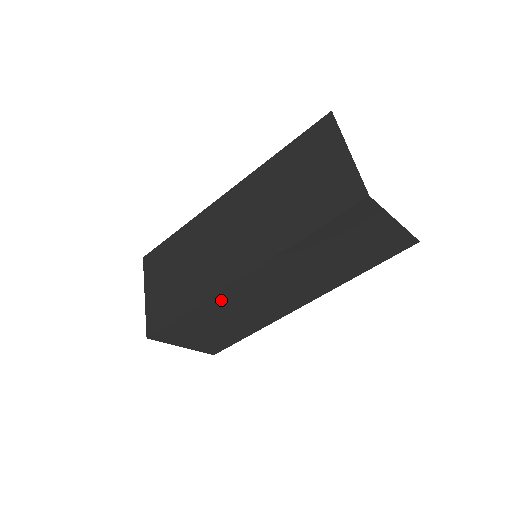
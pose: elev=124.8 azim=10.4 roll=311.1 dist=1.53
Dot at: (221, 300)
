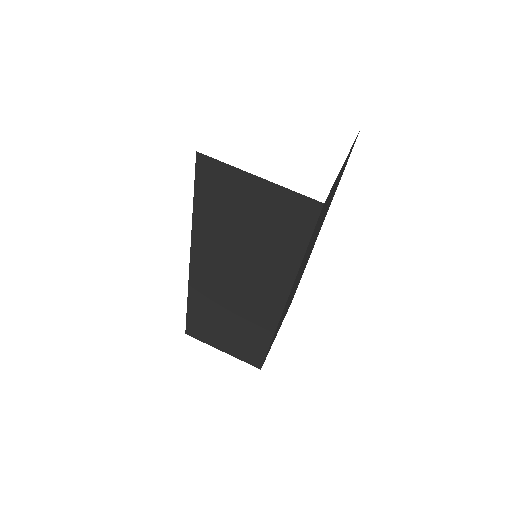
Dot at: (200, 292)
